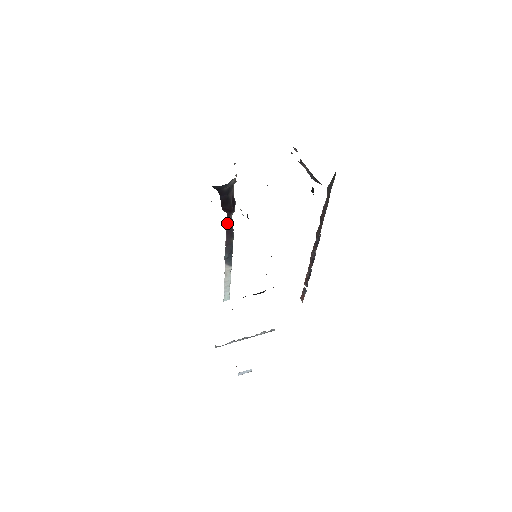
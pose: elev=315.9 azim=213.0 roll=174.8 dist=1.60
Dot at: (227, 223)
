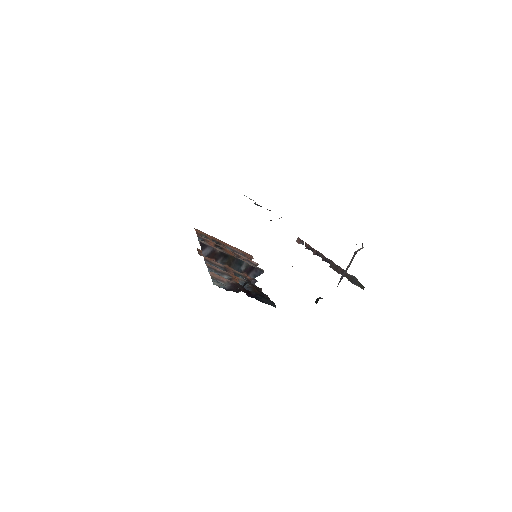
Dot at: occluded
